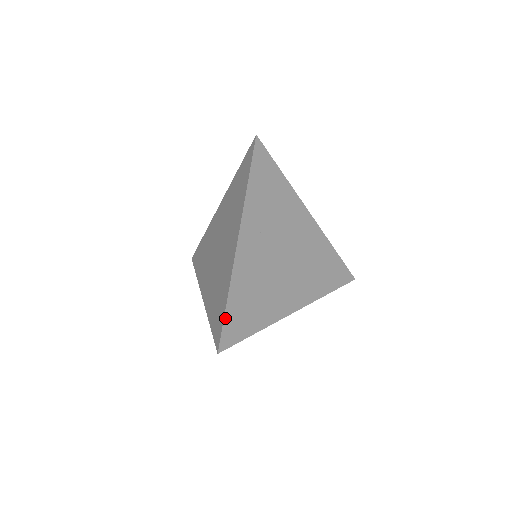
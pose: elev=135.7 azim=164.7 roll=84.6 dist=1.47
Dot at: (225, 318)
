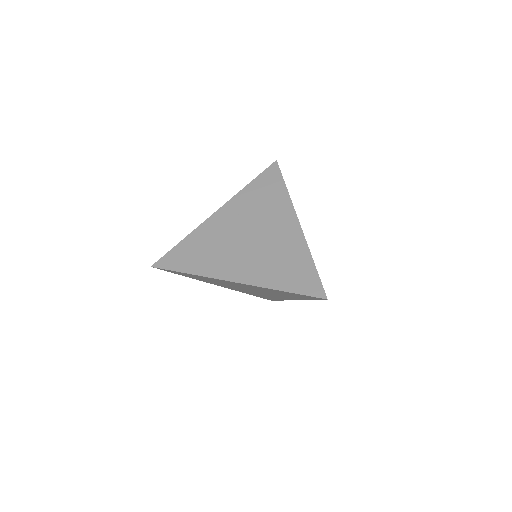
Dot at: (172, 250)
